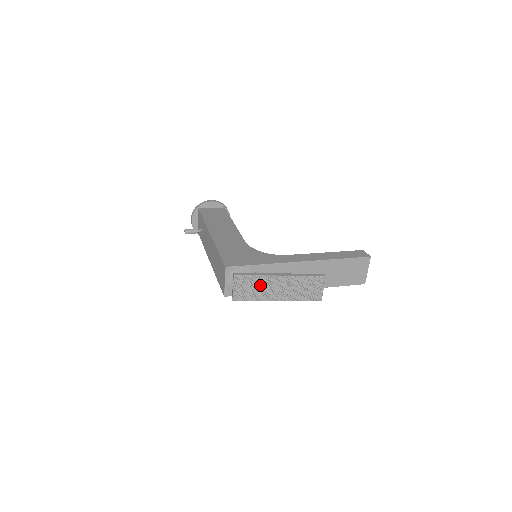
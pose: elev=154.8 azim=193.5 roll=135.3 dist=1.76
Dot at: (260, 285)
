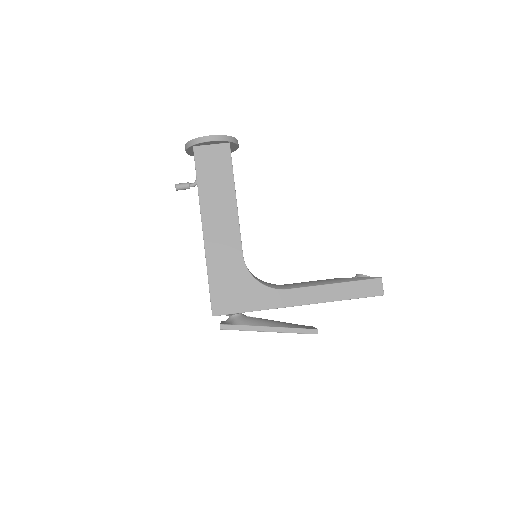
Dot at: occluded
